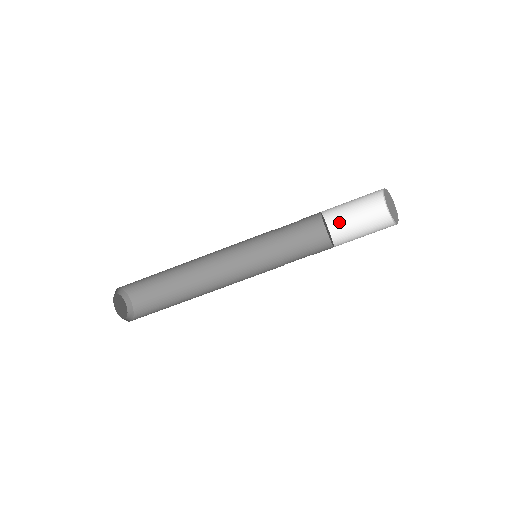
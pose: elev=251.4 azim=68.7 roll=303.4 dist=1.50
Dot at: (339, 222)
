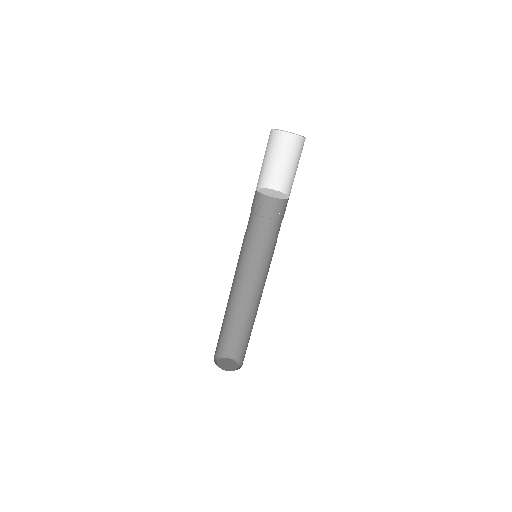
Dot at: (287, 181)
